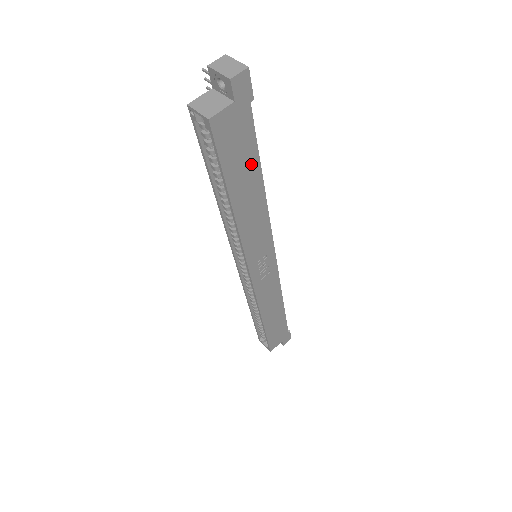
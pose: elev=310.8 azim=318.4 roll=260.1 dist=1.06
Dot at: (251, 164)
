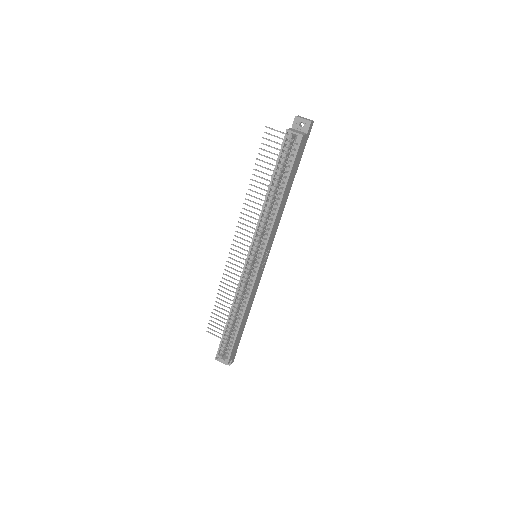
Dot at: (294, 175)
